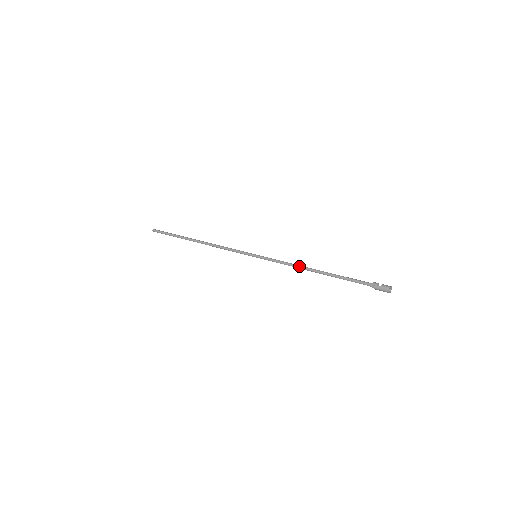
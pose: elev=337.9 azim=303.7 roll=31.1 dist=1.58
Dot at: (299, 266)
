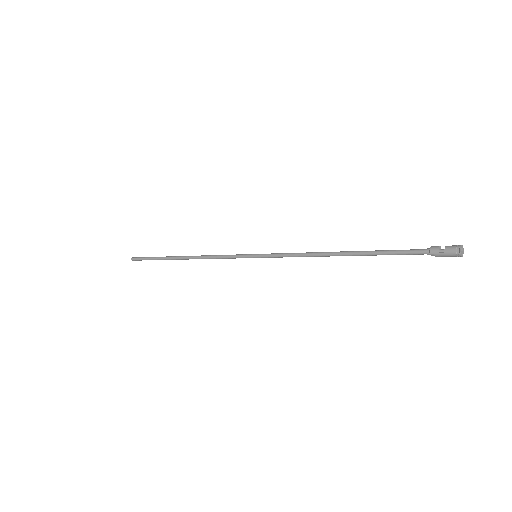
Dot at: (315, 255)
